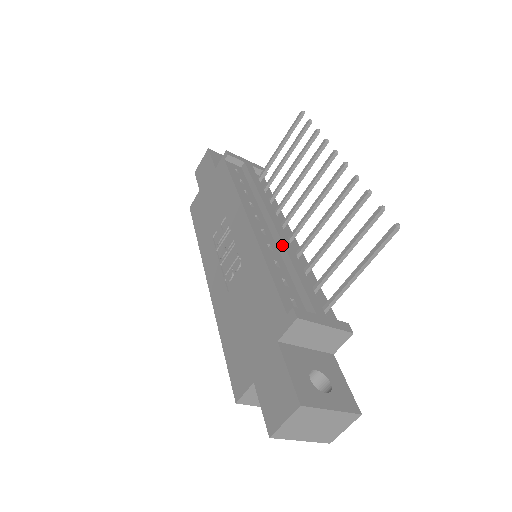
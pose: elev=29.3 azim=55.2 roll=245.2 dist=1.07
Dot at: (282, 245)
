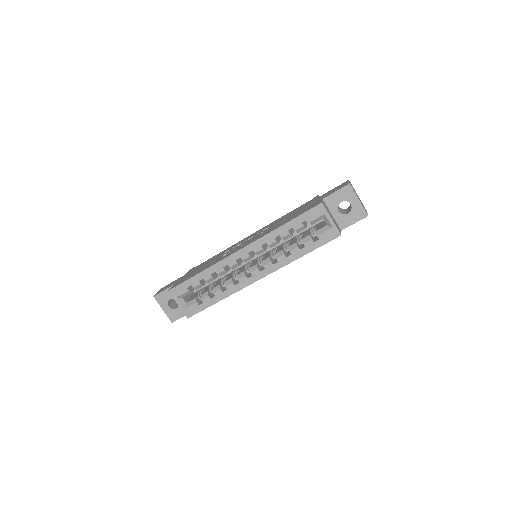
Dot at: occluded
